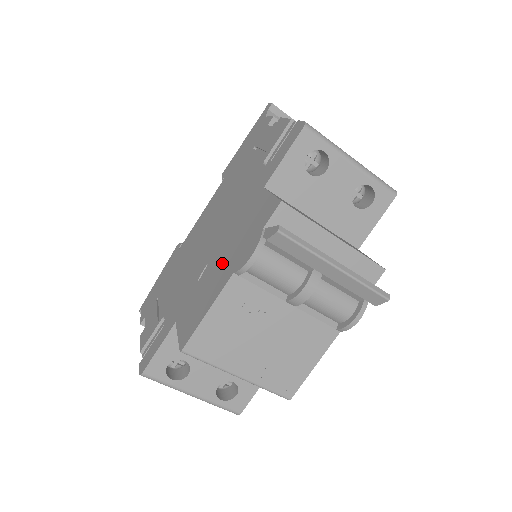
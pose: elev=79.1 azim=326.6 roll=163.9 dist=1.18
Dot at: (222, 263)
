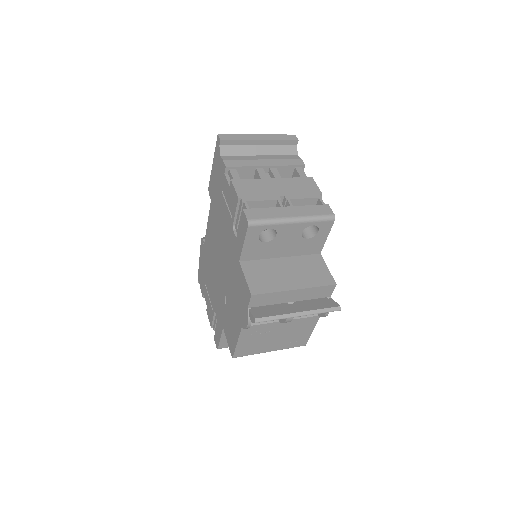
Dot at: (234, 308)
